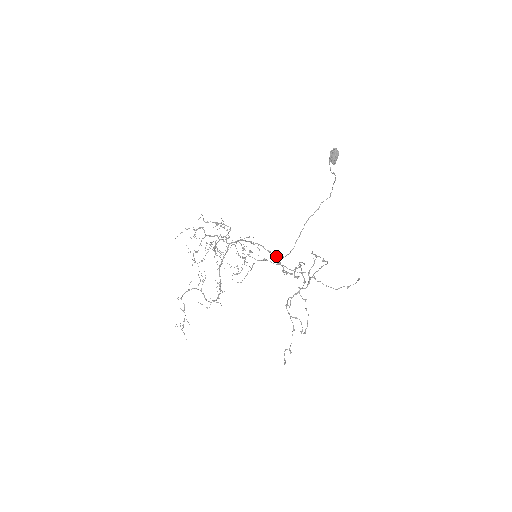
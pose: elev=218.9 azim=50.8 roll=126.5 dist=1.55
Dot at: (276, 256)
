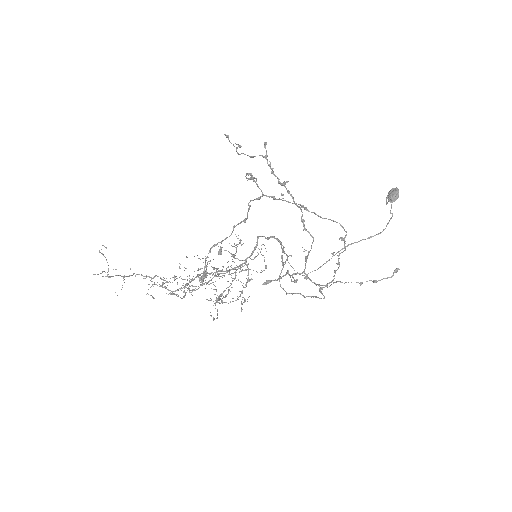
Dot at: (280, 244)
